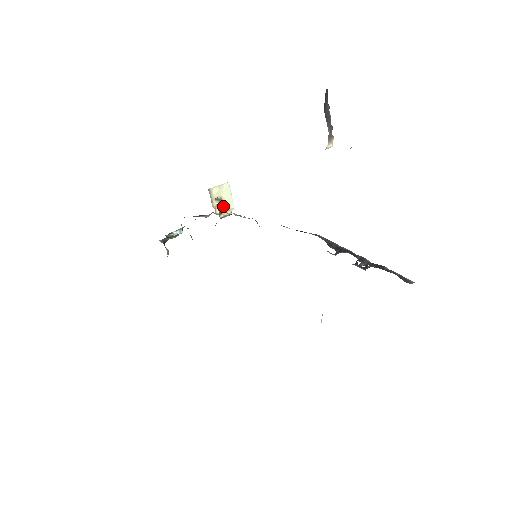
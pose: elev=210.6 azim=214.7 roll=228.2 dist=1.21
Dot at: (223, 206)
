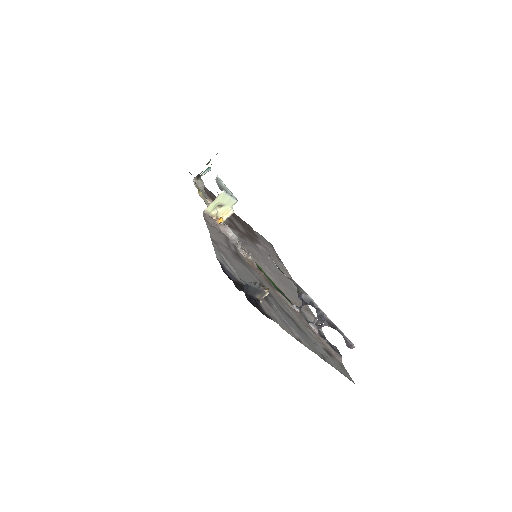
Dot at: (224, 208)
